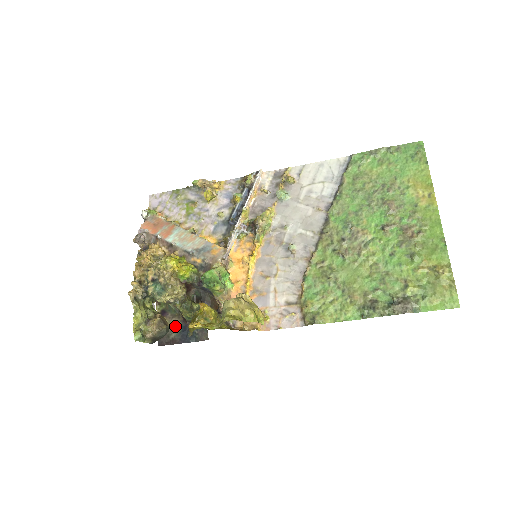
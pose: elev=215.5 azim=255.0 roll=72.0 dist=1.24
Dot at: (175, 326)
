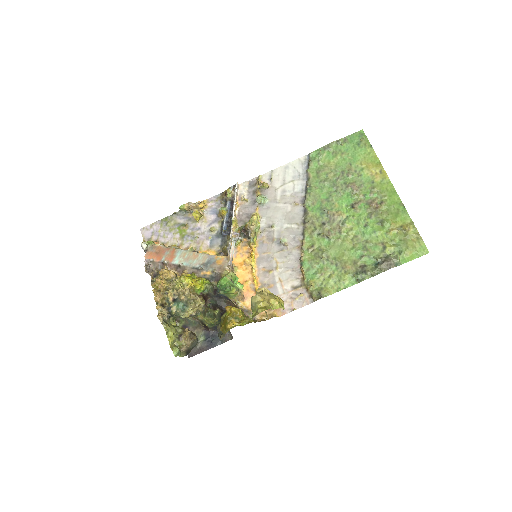
Dot at: (199, 336)
